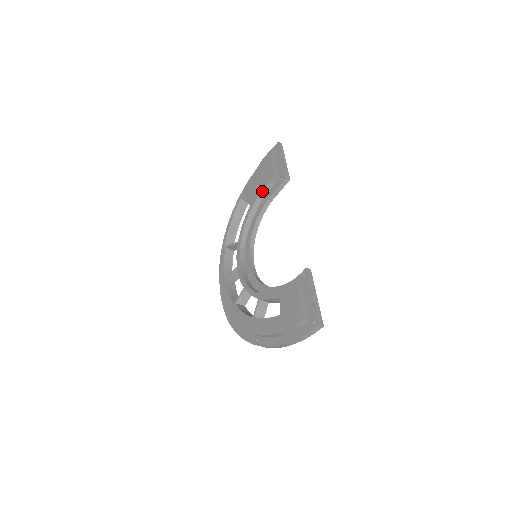
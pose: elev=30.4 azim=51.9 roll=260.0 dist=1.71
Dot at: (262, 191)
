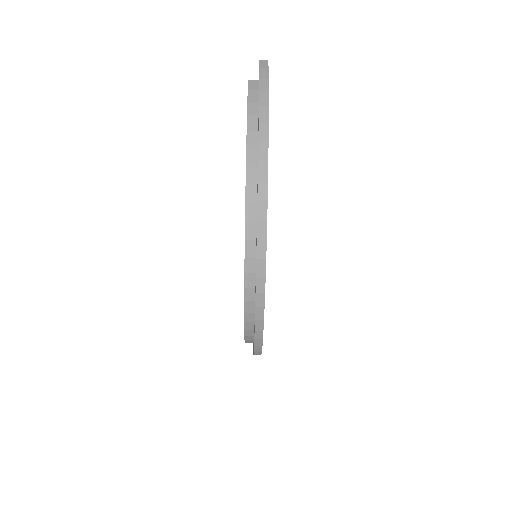
Dot at: occluded
